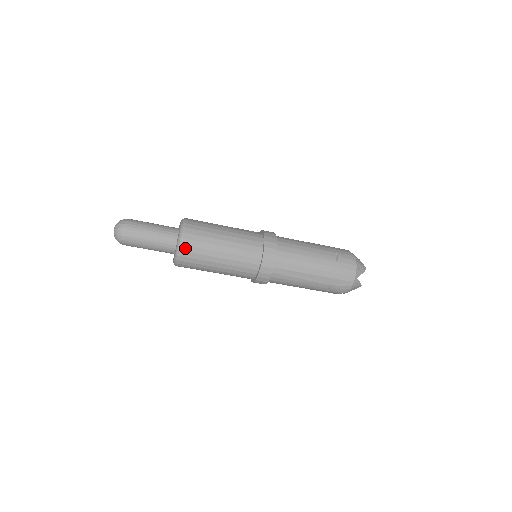
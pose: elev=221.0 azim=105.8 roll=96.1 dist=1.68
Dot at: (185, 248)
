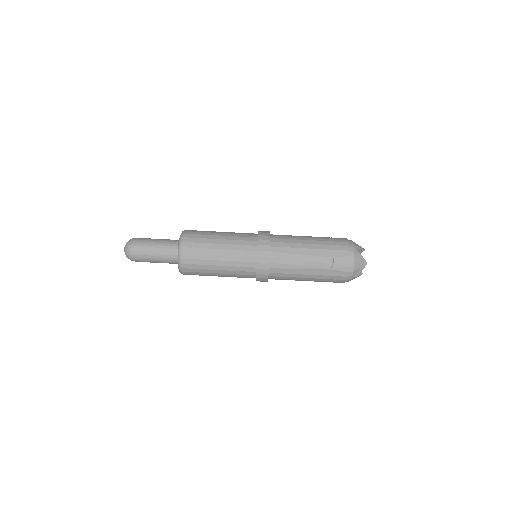
Dot at: (186, 240)
